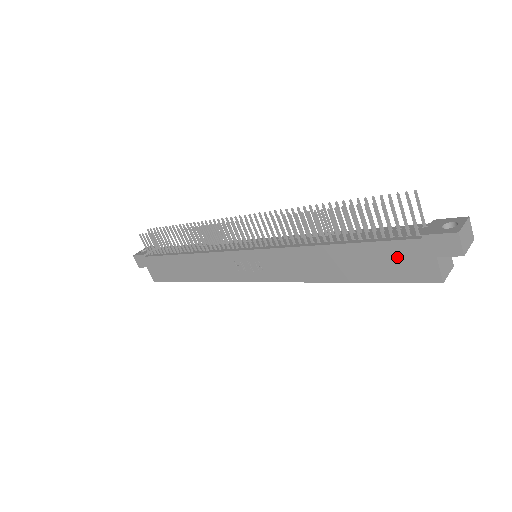
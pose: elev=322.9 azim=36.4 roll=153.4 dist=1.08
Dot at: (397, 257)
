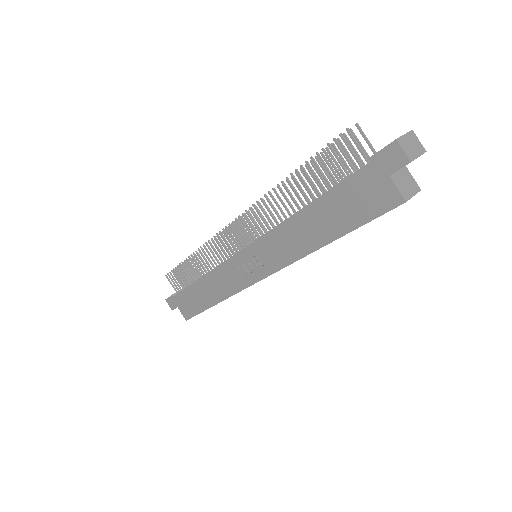
Dot at: (358, 193)
